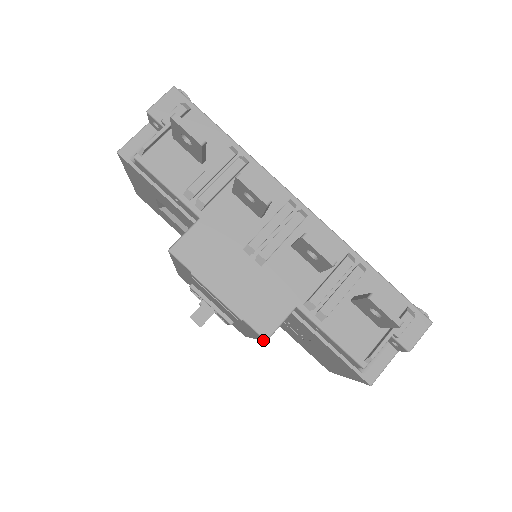
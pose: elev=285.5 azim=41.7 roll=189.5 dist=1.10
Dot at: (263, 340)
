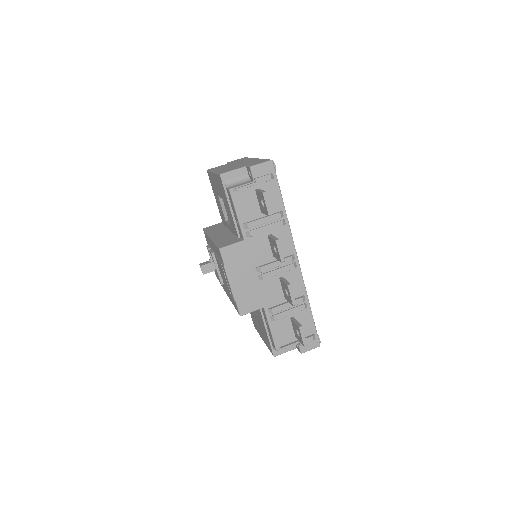
Dot at: (238, 313)
